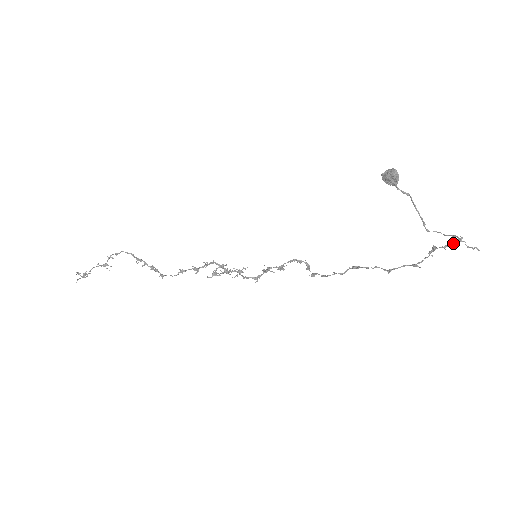
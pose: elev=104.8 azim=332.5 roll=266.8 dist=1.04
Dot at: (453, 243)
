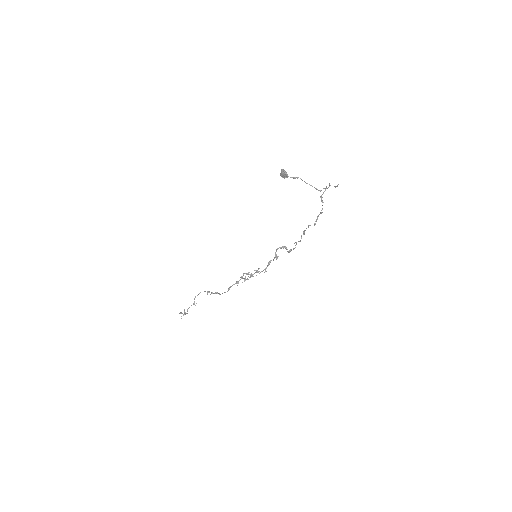
Dot at: occluded
